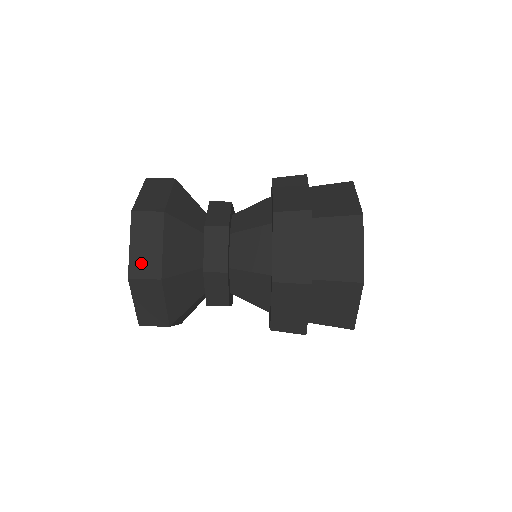
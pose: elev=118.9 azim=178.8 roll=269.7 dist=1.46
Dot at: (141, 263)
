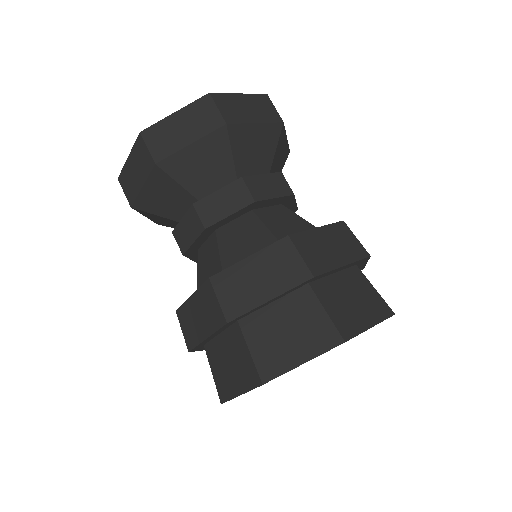
Dot at: (230, 104)
